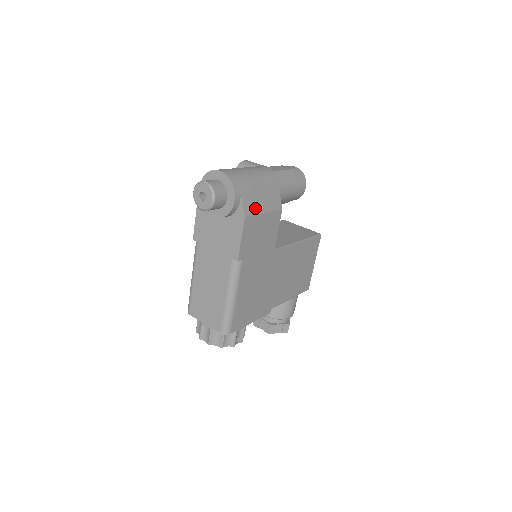
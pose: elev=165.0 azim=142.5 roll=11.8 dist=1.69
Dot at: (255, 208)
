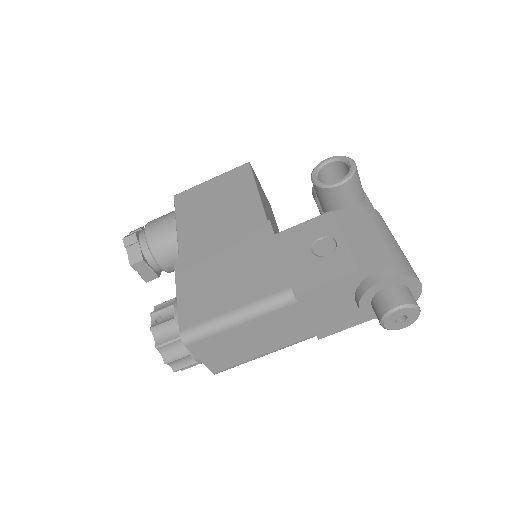
Dot at: occluded
